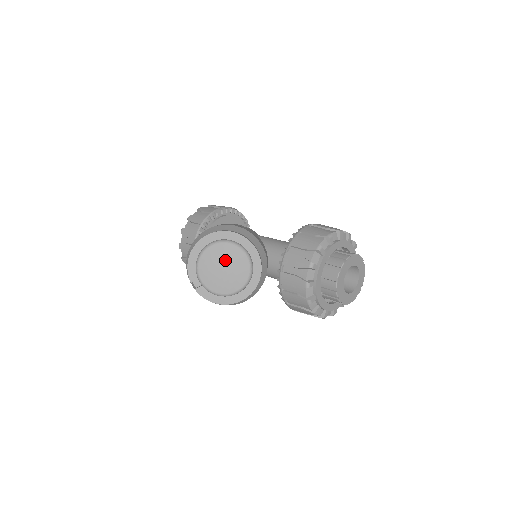
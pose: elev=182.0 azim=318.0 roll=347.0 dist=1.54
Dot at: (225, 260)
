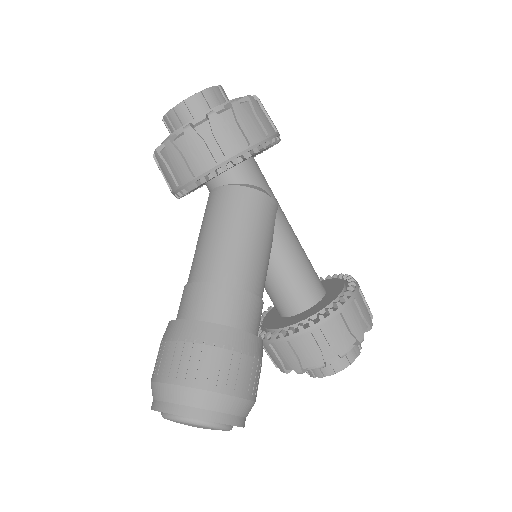
Dot at: occluded
